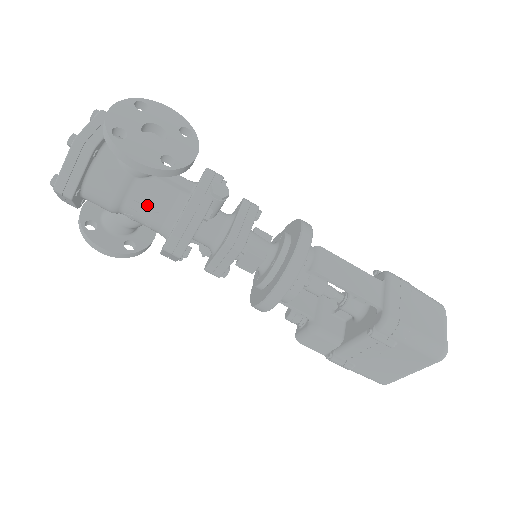
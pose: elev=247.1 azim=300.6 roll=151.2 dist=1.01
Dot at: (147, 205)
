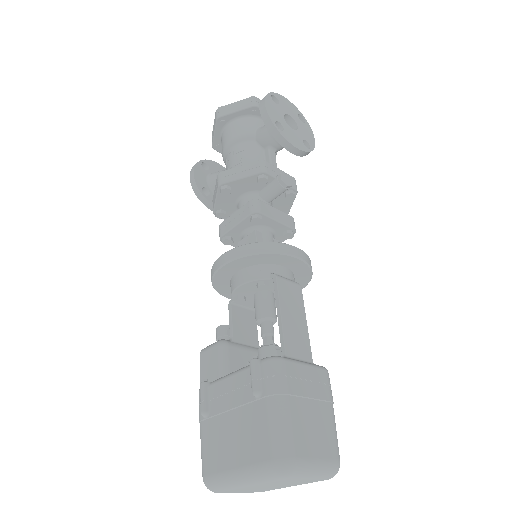
Dot at: (242, 155)
